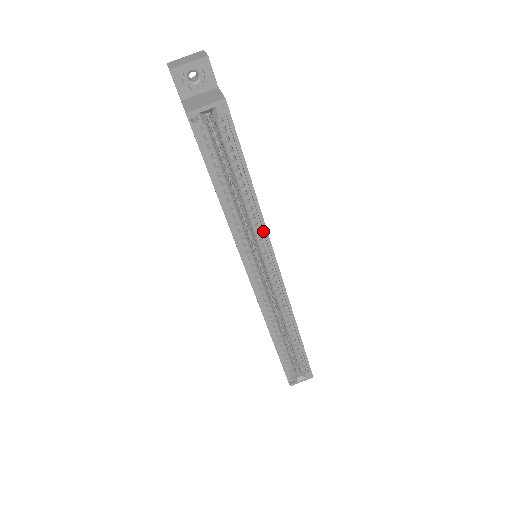
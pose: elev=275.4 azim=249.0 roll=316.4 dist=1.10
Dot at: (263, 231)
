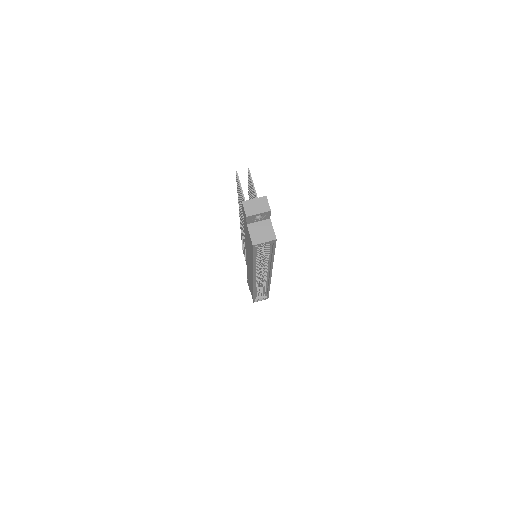
Dot at: (270, 266)
